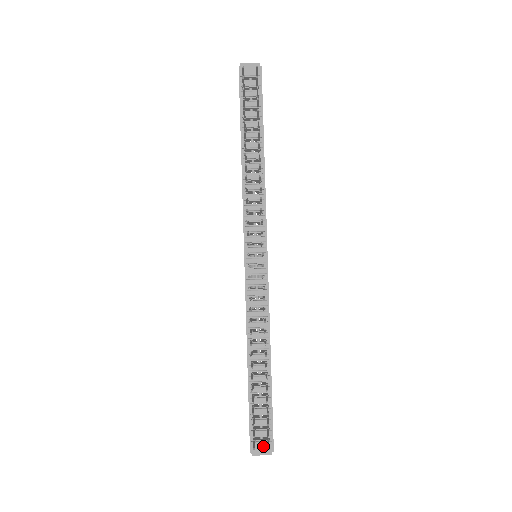
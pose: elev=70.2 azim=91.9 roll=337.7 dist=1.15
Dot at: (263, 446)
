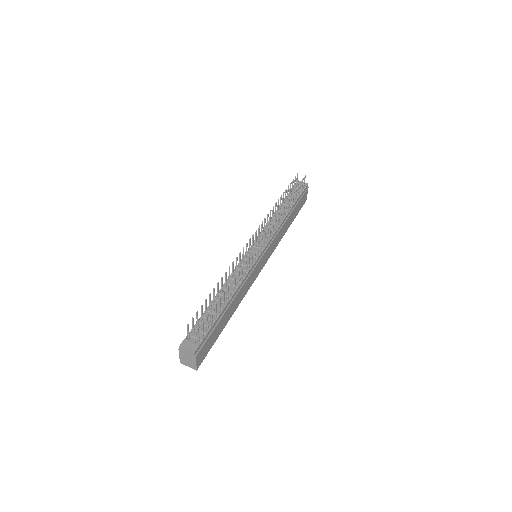
Dot at: (192, 344)
